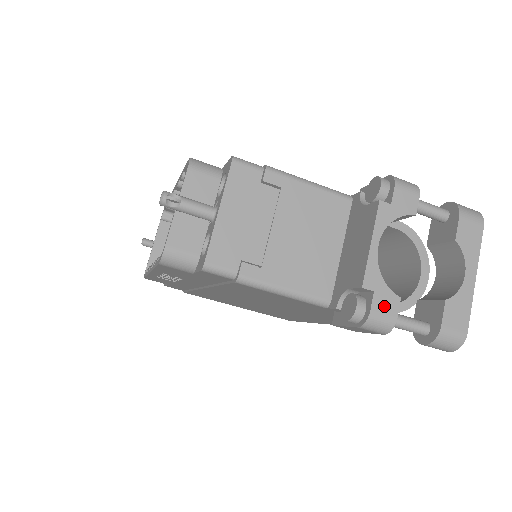
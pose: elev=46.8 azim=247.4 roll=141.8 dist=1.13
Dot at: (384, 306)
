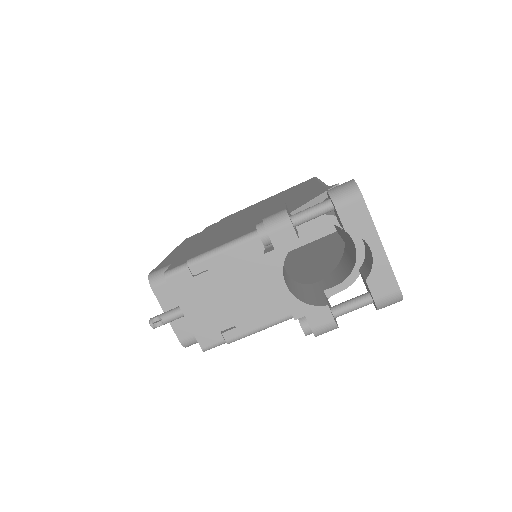
Dot at: (319, 320)
